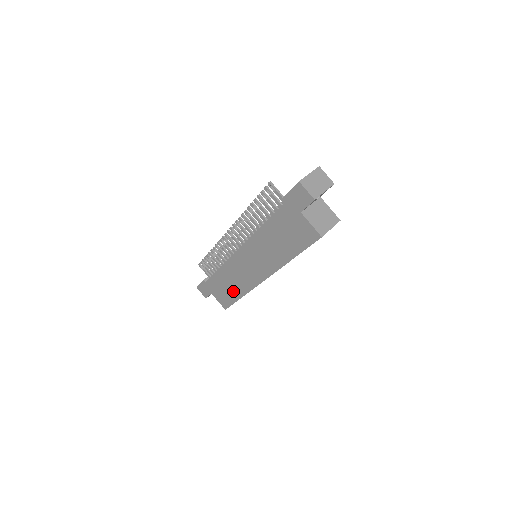
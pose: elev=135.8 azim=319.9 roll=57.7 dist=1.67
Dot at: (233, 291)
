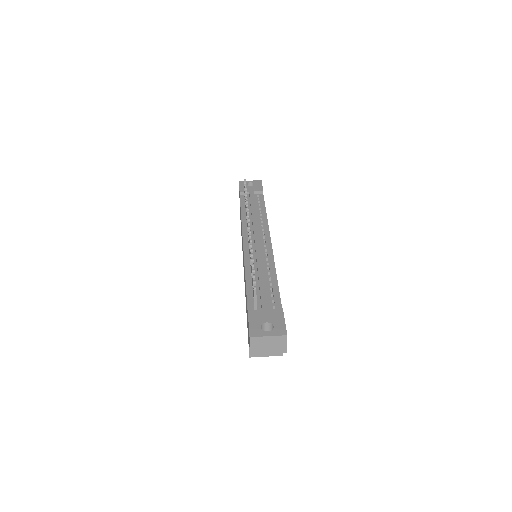
Dot at: occluded
